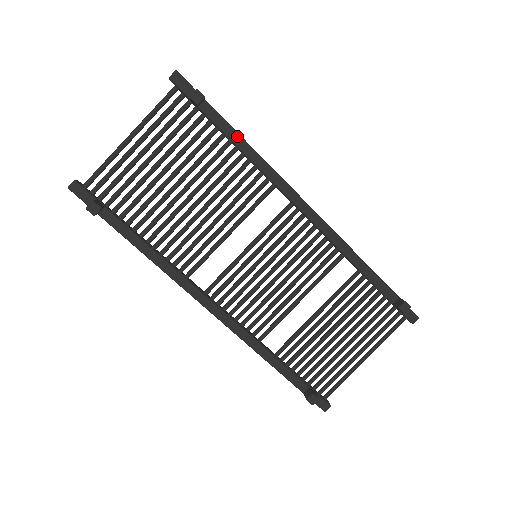
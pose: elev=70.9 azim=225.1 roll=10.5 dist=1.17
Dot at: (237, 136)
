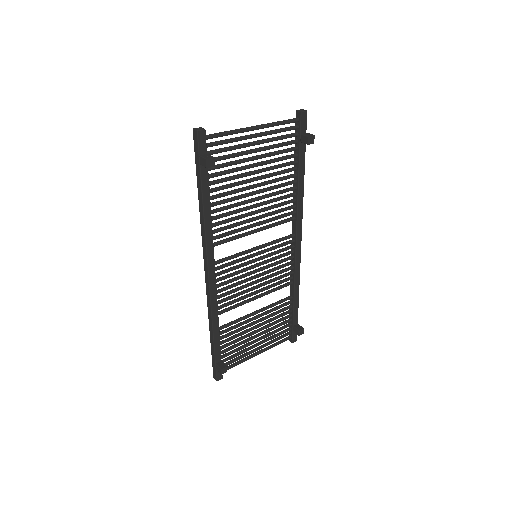
Dot at: (303, 176)
